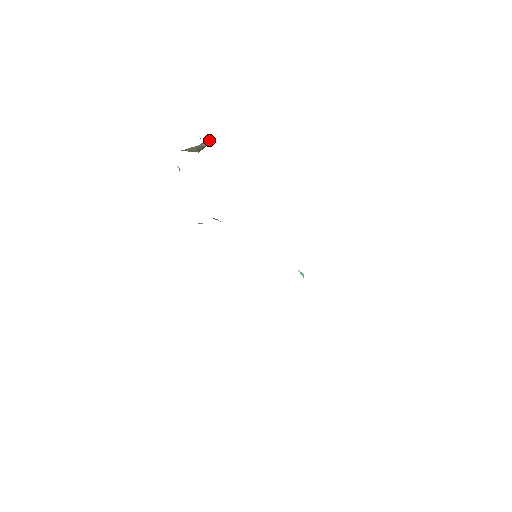
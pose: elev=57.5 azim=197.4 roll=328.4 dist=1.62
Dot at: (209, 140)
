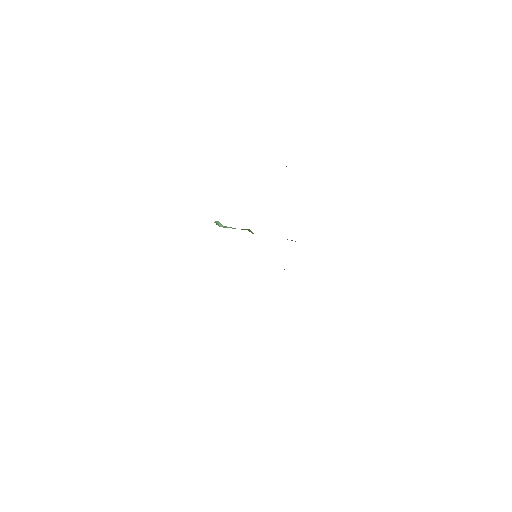
Dot at: occluded
